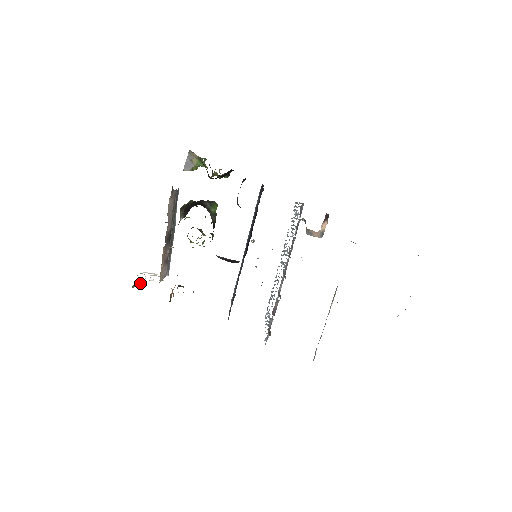
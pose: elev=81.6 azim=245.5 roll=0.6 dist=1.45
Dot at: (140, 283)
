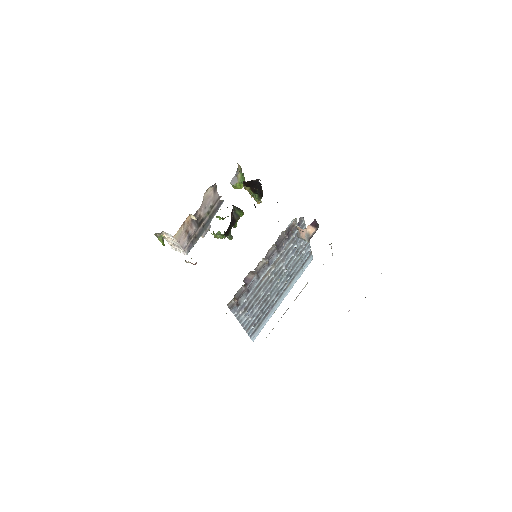
Dot at: (163, 243)
